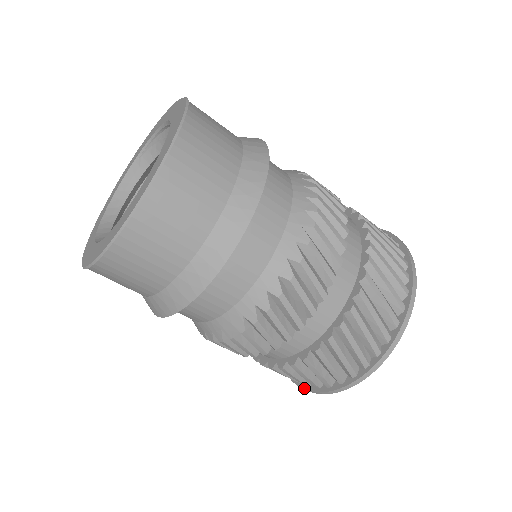
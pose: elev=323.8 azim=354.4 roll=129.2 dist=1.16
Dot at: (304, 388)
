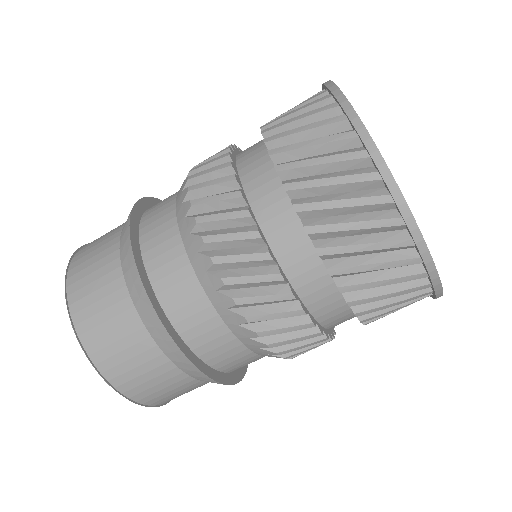
Dot at: occluded
